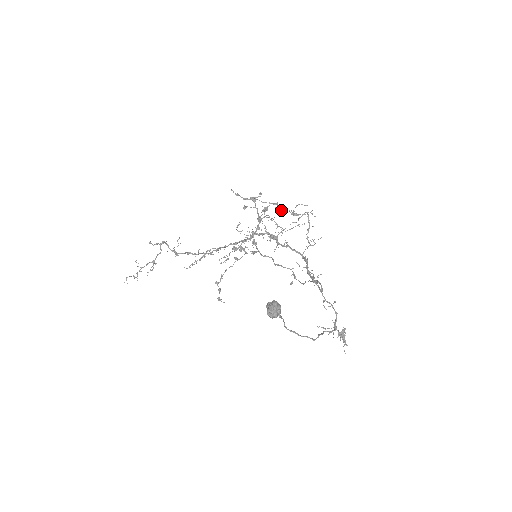
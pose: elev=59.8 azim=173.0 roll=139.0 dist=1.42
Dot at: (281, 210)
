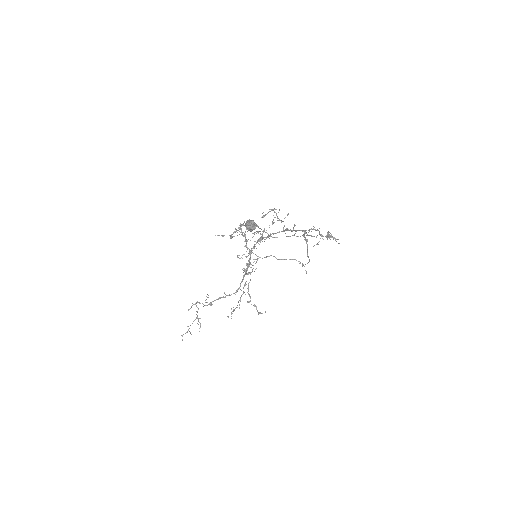
Dot at: (257, 225)
